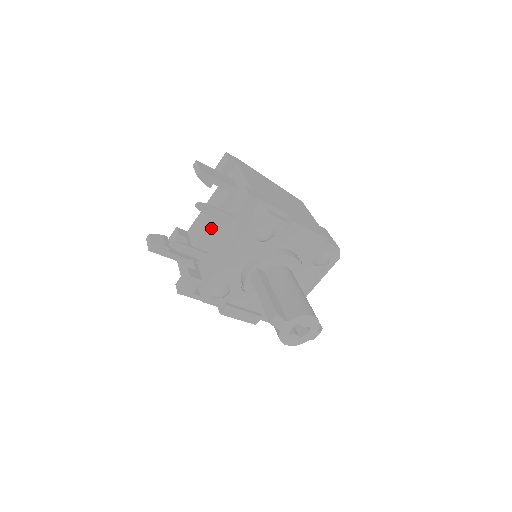
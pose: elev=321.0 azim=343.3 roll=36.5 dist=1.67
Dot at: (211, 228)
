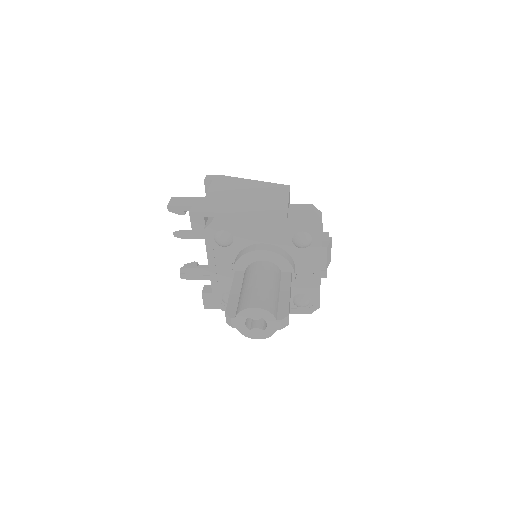
Dot at: occluded
